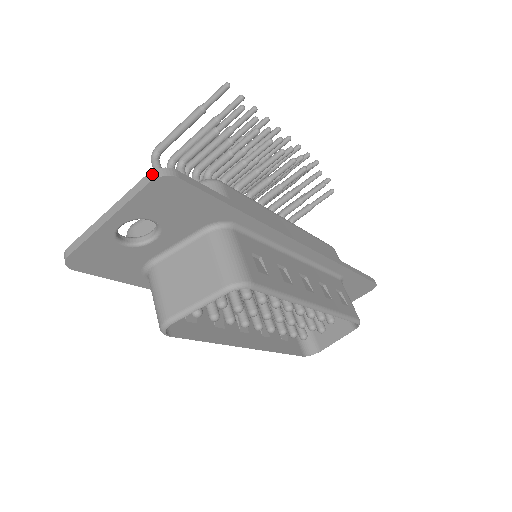
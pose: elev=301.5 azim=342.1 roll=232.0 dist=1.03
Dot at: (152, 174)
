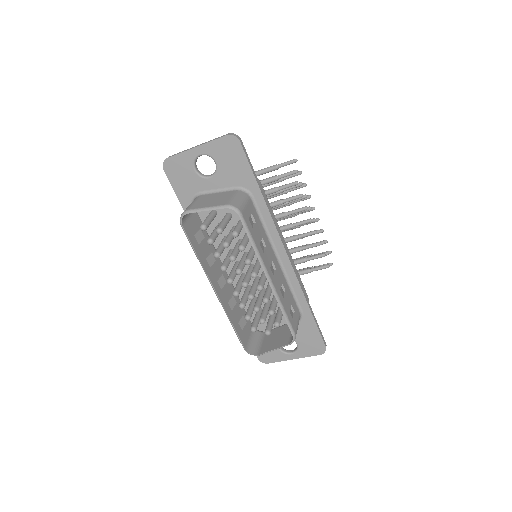
Dot at: (230, 133)
